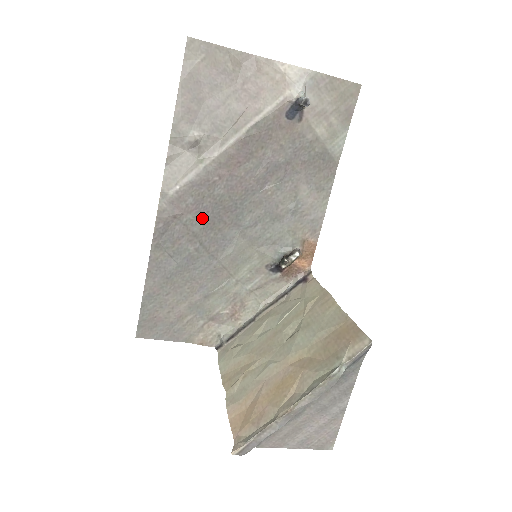
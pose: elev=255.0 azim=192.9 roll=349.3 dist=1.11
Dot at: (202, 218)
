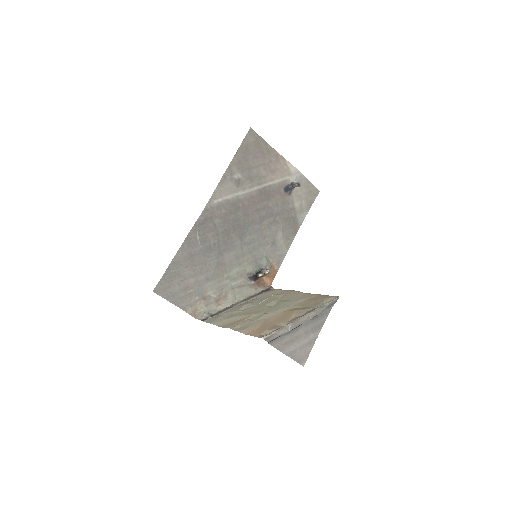
Dot at: (225, 225)
